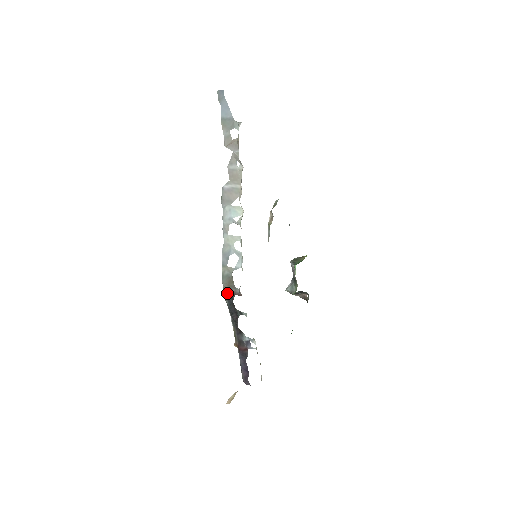
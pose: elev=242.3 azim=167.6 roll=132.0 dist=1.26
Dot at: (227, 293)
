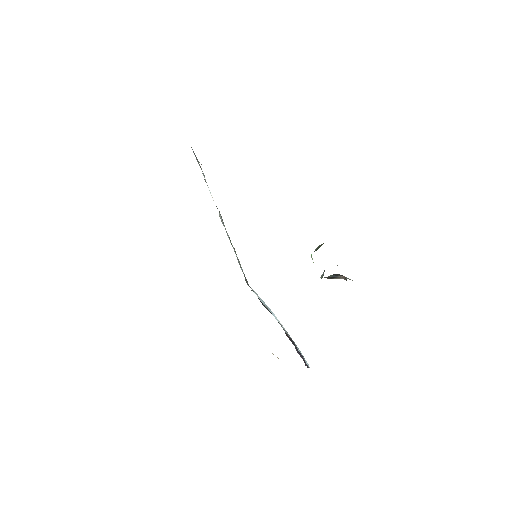
Dot at: occluded
